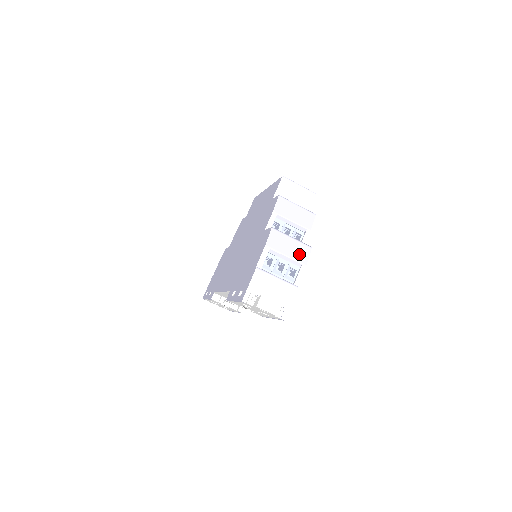
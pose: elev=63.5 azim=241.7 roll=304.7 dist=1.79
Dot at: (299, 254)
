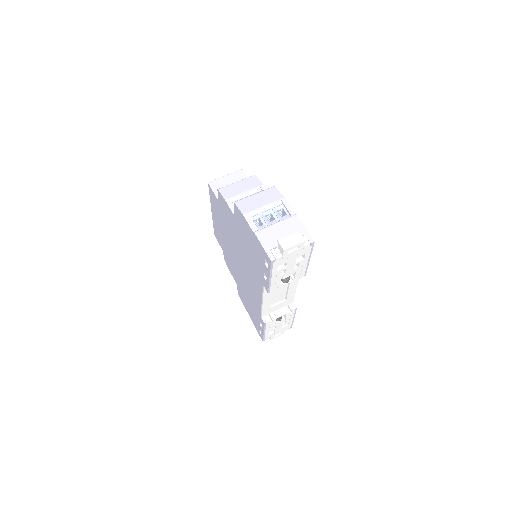
Dot at: (271, 197)
